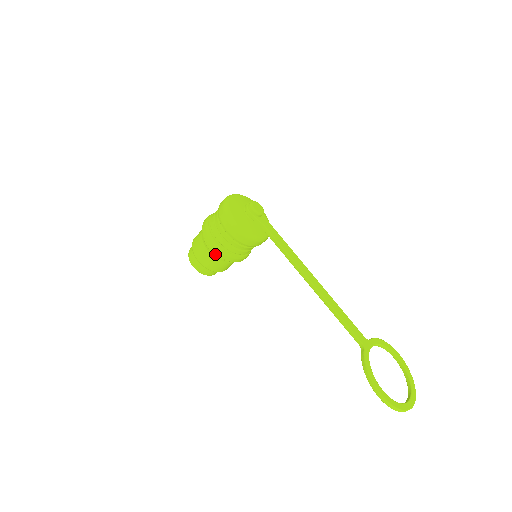
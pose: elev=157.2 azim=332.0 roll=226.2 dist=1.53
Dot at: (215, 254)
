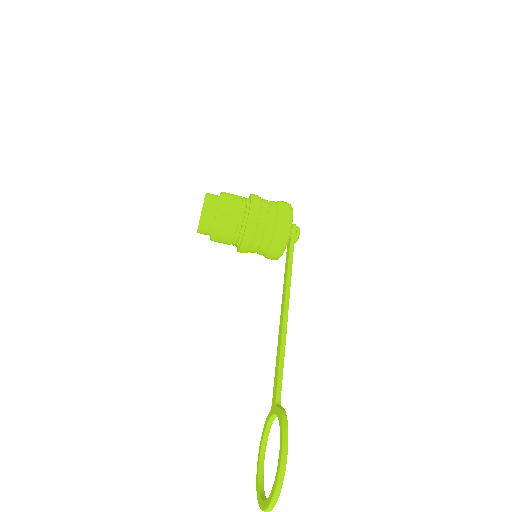
Dot at: (243, 213)
